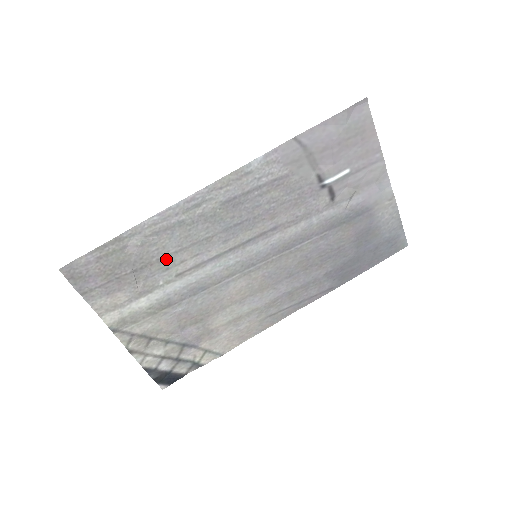
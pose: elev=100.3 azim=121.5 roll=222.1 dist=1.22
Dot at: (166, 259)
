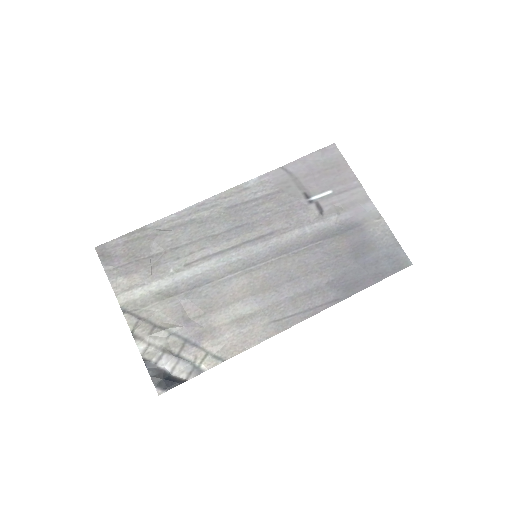
Dot at: (178, 250)
